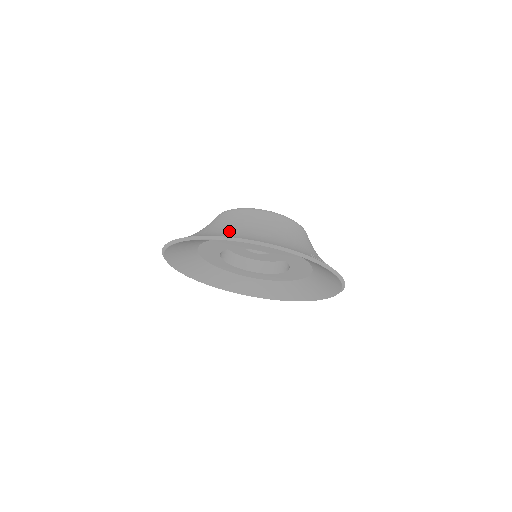
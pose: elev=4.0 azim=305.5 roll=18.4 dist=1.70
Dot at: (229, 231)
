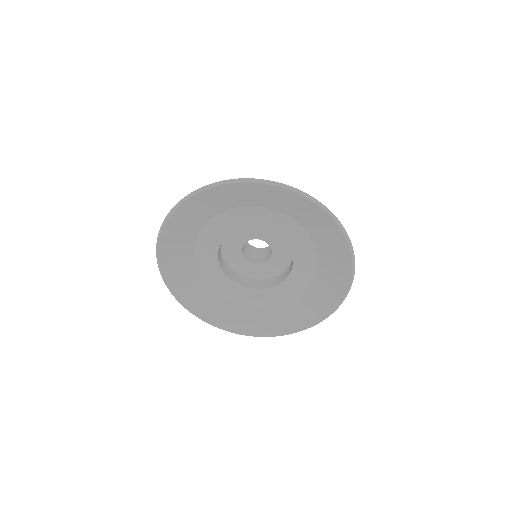
Dot at: occluded
